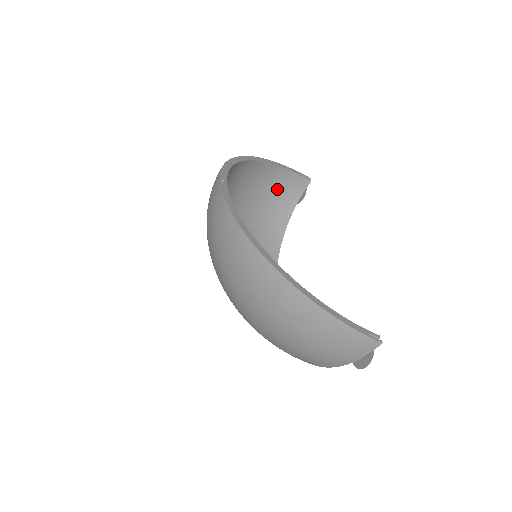
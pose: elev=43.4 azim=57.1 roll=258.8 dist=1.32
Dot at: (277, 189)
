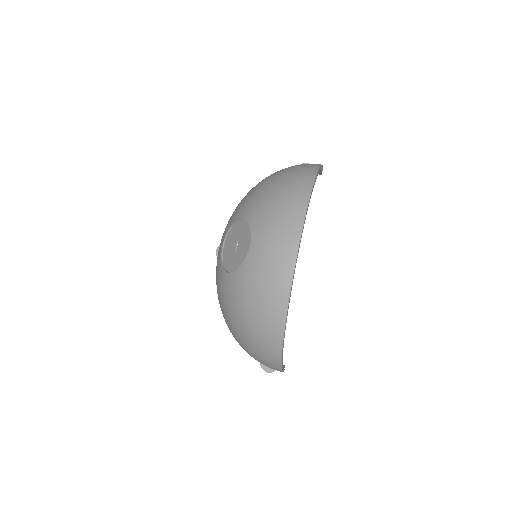
Dot at: occluded
